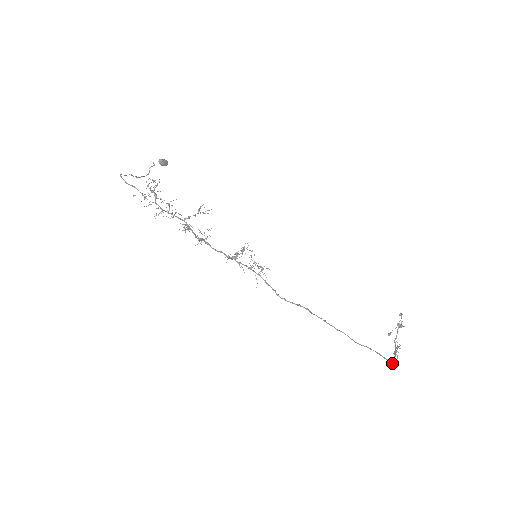
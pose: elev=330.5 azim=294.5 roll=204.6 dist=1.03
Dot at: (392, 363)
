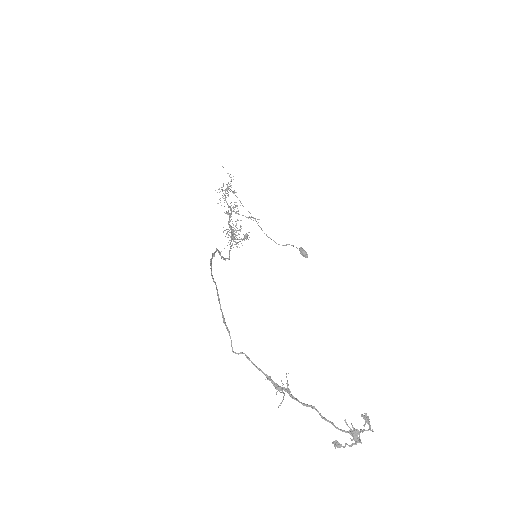
Dot at: (225, 322)
